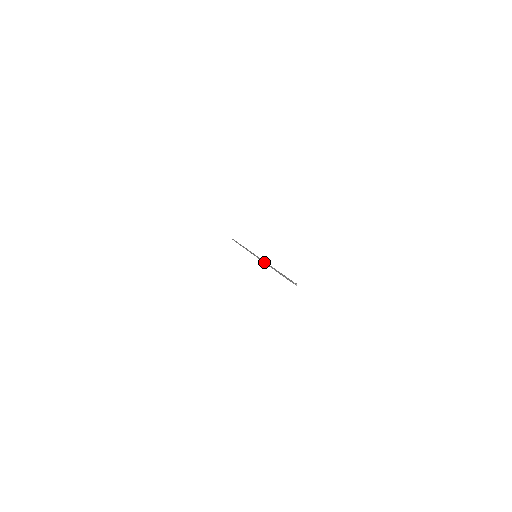
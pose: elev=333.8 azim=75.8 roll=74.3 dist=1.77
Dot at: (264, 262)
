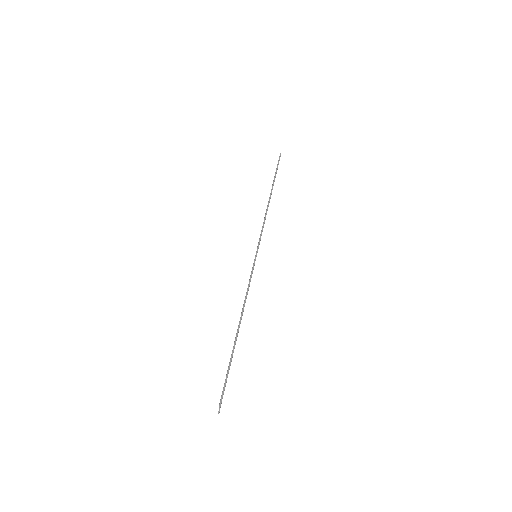
Dot at: (246, 293)
